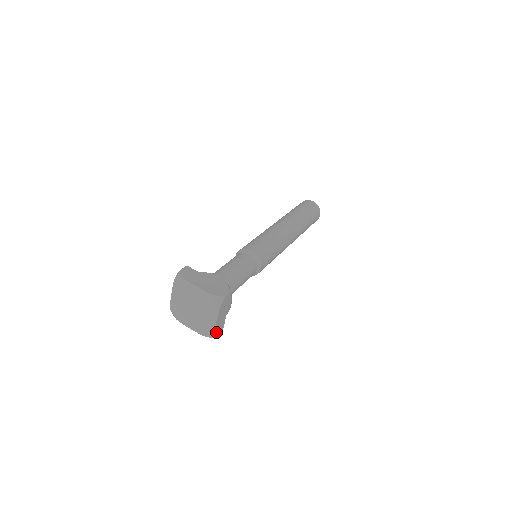
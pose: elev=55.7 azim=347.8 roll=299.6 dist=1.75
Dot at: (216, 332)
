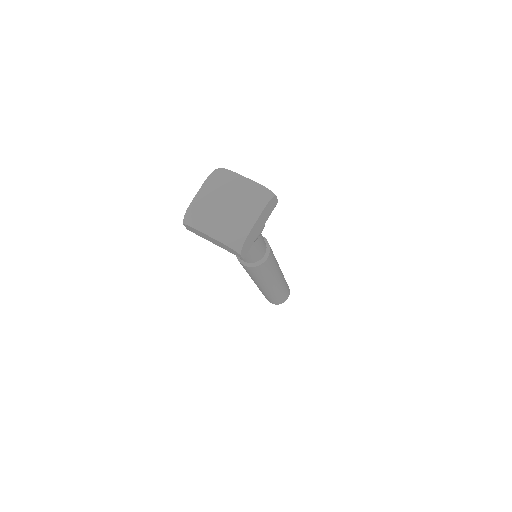
Dot at: (245, 243)
